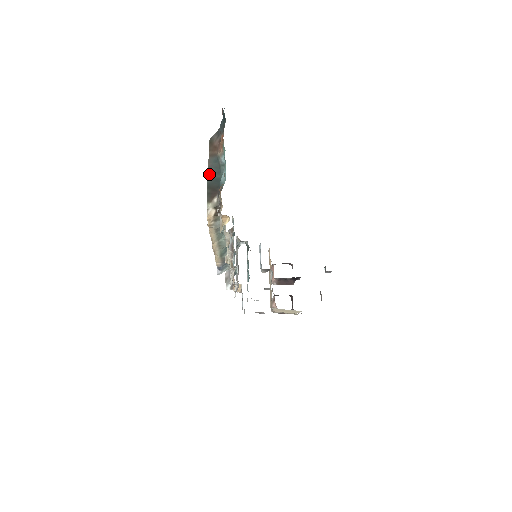
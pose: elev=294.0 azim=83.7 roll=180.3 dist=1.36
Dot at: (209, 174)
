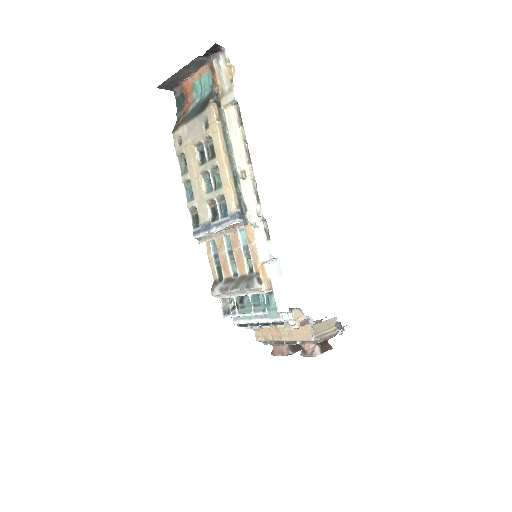
Dot at: (191, 117)
